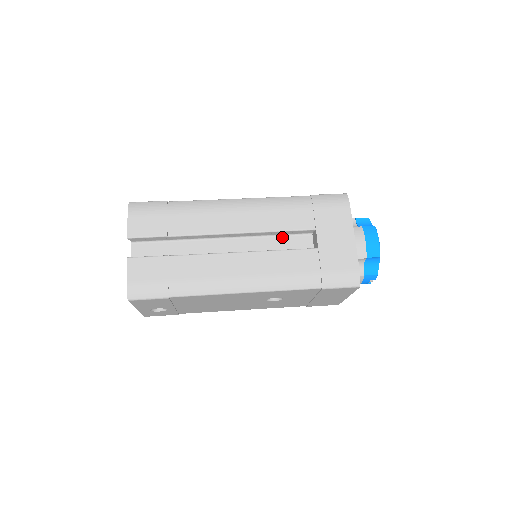
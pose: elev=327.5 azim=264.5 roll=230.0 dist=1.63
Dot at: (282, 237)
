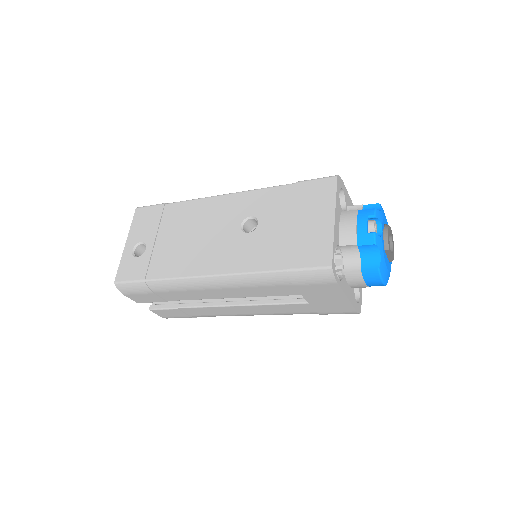
Dot at: occluded
